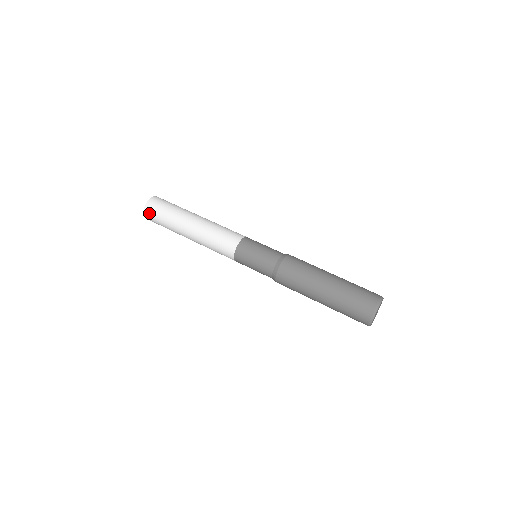
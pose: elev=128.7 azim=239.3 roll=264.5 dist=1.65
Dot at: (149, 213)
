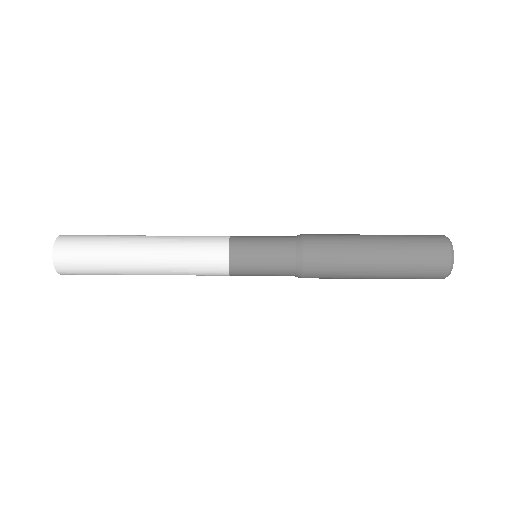
Dot at: (64, 264)
